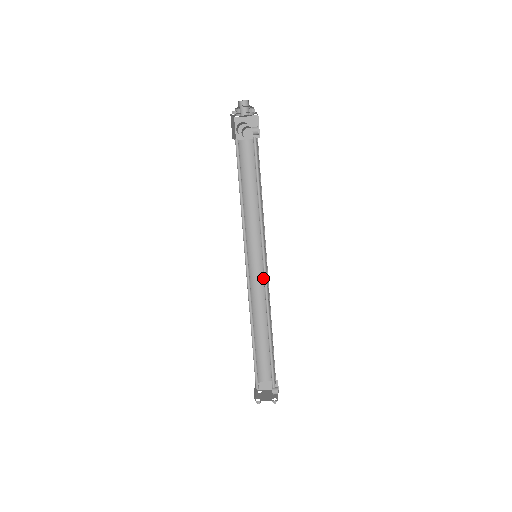
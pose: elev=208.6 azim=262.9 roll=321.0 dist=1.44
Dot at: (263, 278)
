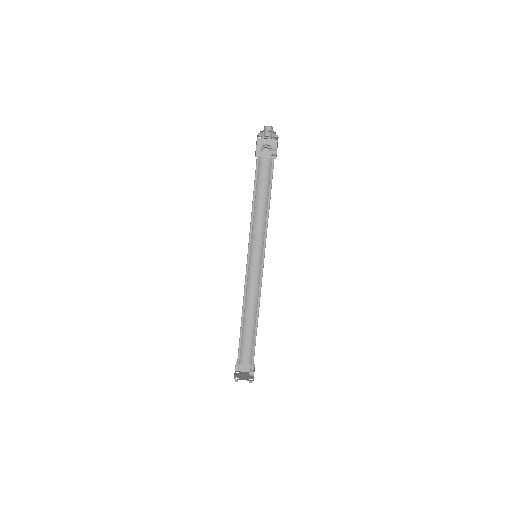
Dot at: (258, 275)
